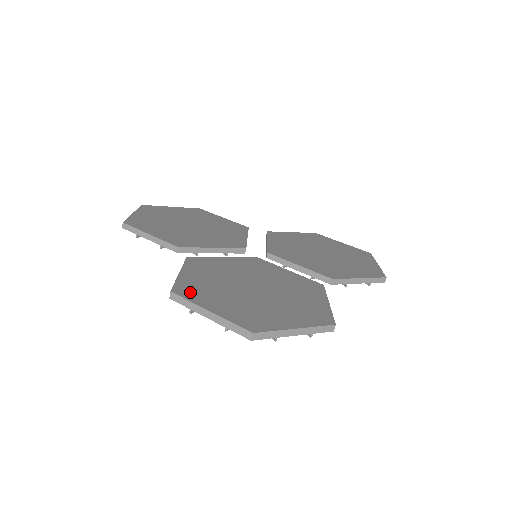
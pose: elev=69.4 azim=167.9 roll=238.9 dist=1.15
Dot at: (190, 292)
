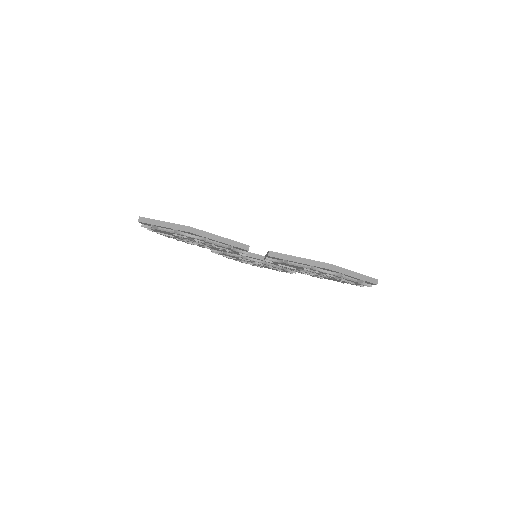
Dot at: occluded
